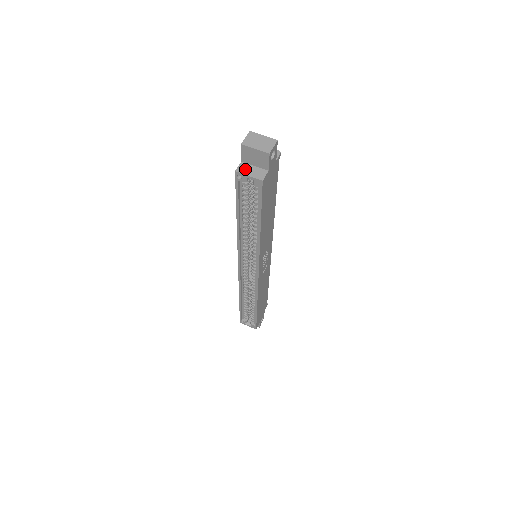
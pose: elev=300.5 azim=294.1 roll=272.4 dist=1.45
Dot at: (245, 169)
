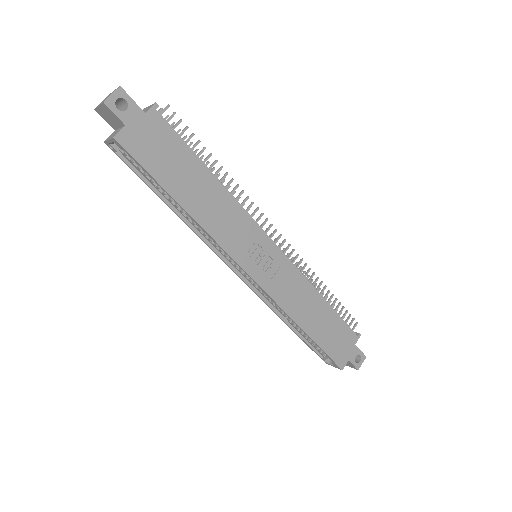
Dot at: (111, 135)
